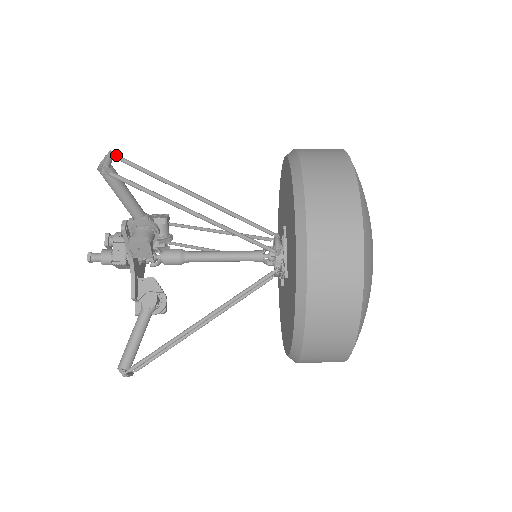
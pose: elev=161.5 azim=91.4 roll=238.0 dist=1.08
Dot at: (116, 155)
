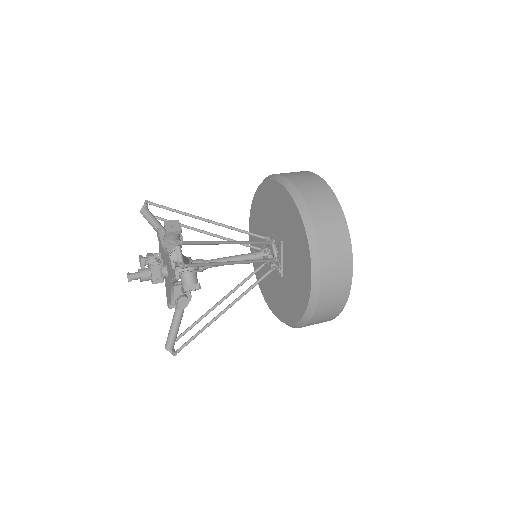
Dot at: (181, 242)
